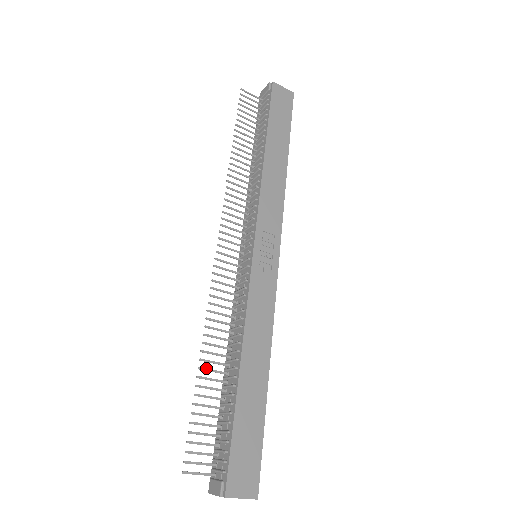
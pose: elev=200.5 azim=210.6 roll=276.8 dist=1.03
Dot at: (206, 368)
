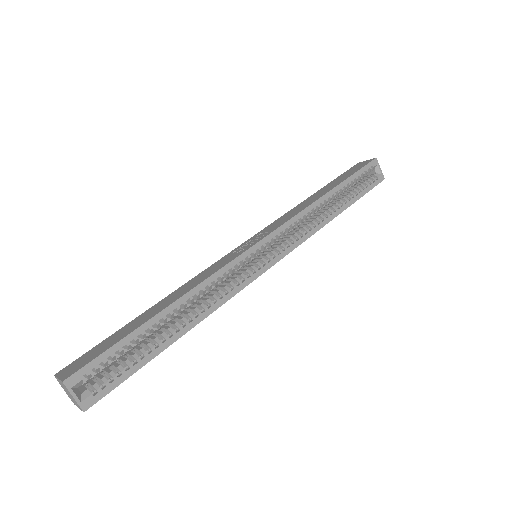
Dot at: occluded
